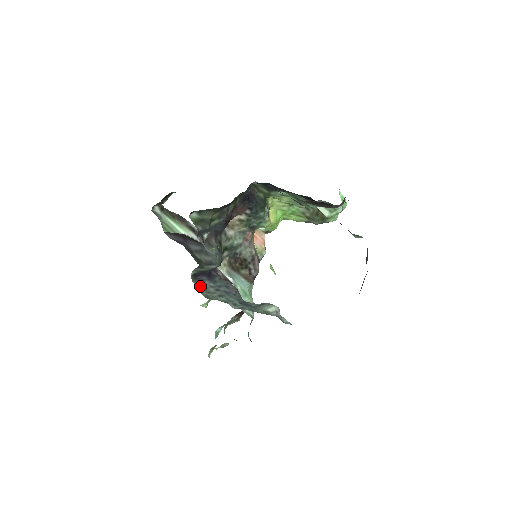
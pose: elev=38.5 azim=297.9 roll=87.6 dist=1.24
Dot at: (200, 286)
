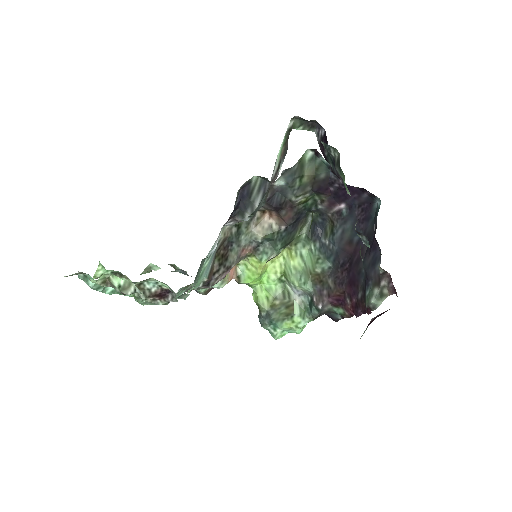
Dot at: occluded
